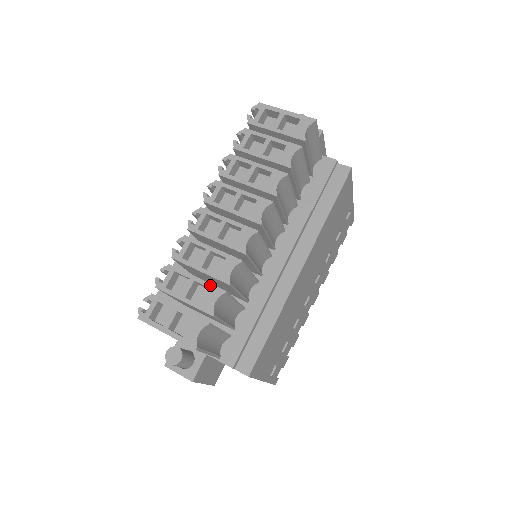
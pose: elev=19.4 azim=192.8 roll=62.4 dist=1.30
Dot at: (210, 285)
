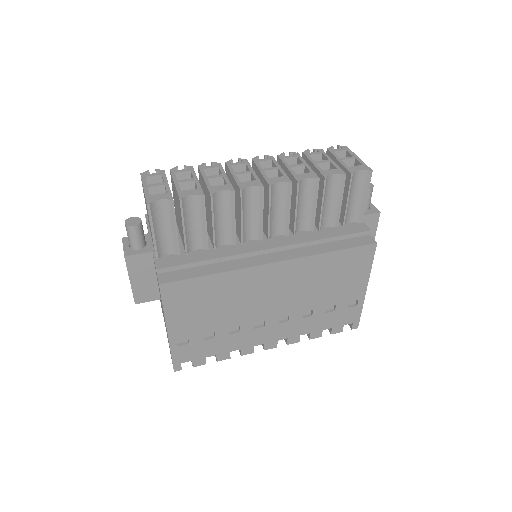
Dot at: (200, 187)
